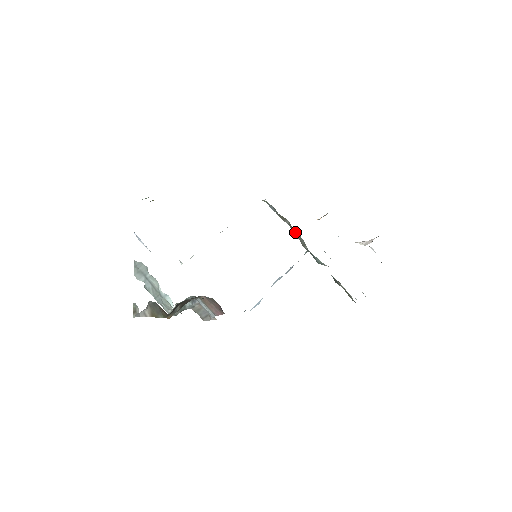
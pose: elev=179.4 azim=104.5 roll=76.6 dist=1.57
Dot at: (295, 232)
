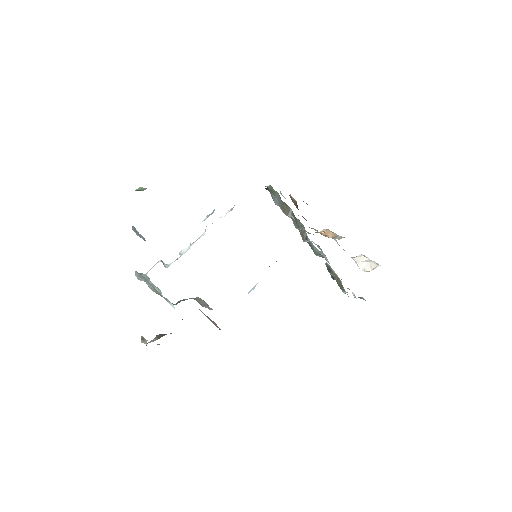
Dot at: (297, 222)
